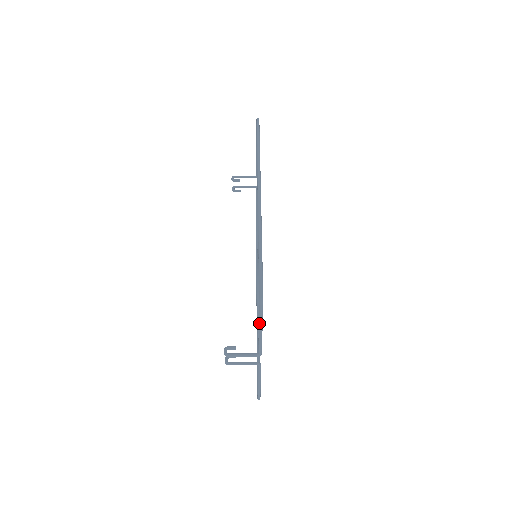
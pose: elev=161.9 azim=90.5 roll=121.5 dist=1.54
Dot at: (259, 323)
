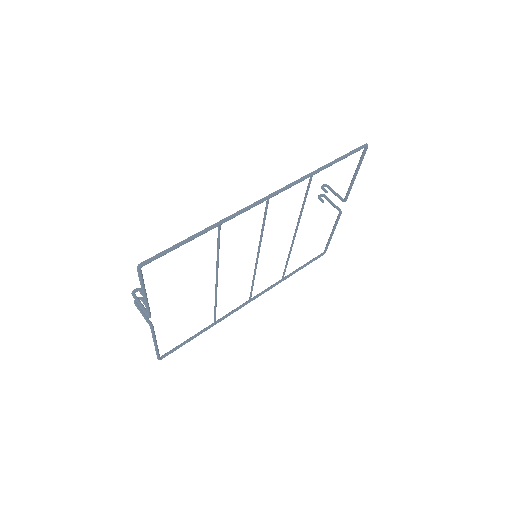
Dot at: (141, 285)
